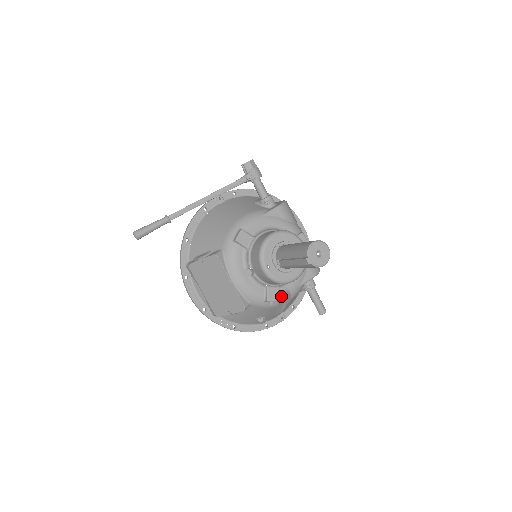
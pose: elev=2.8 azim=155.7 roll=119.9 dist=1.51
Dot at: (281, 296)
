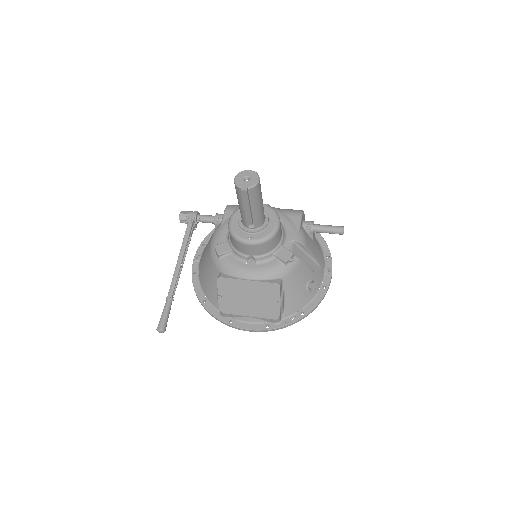
Dot at: (294, 251)
